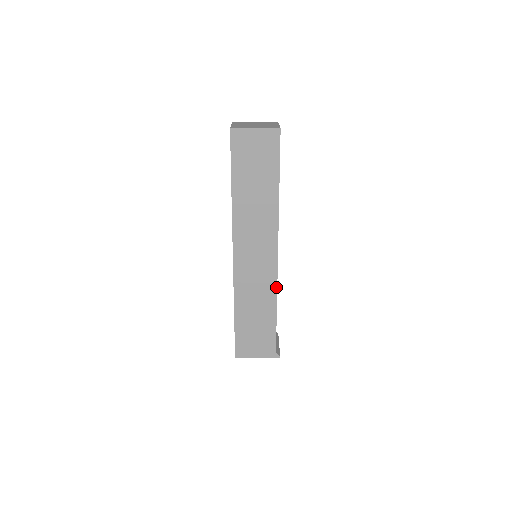
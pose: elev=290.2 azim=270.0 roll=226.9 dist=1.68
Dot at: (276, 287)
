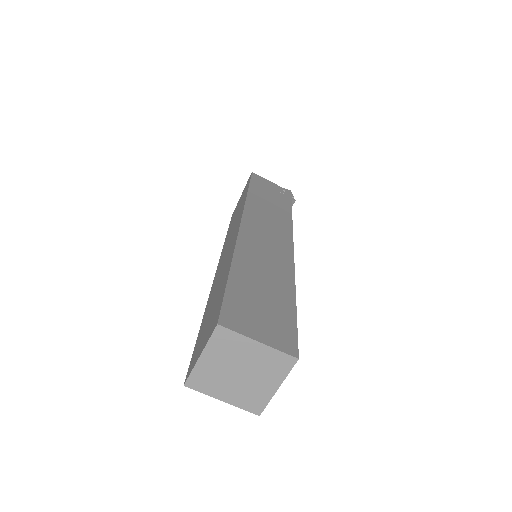
Dot at: occluded
